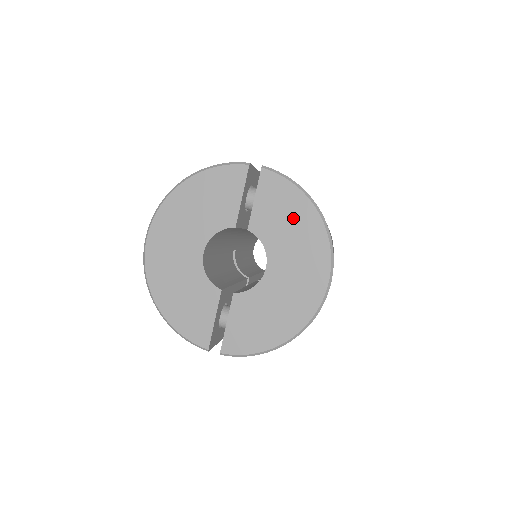
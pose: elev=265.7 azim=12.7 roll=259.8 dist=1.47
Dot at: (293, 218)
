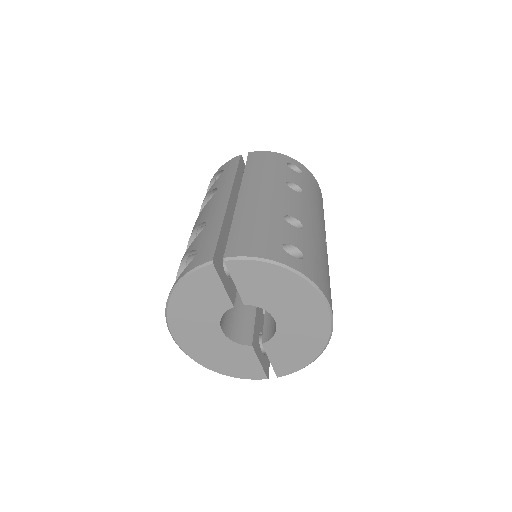
Dot at: (274, 283)
